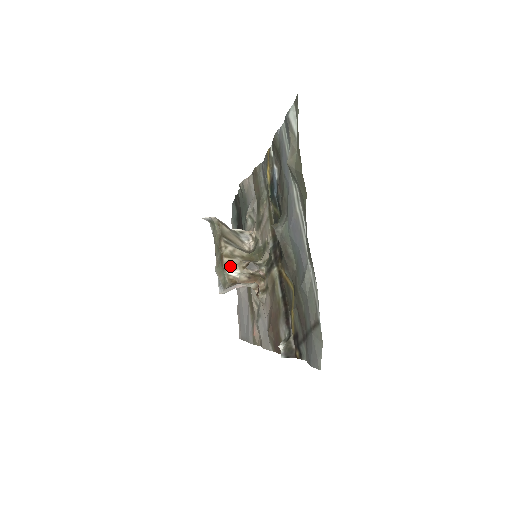
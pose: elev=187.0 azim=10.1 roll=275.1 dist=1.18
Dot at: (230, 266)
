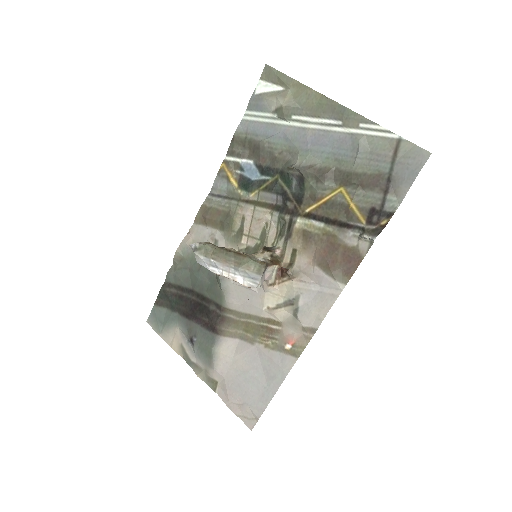
Dot at: (251, 257)
